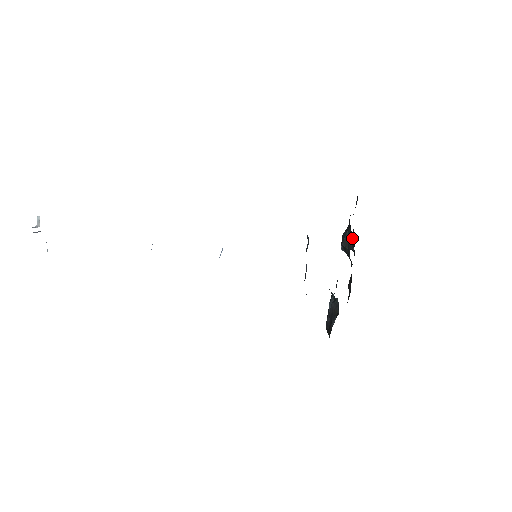
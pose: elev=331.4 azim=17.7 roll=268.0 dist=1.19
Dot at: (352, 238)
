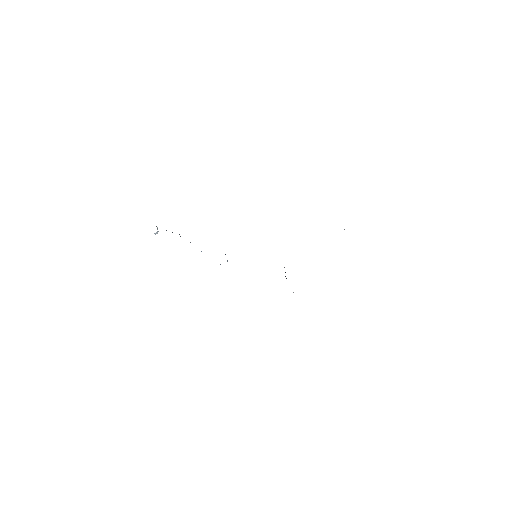
Dot at: occluded
